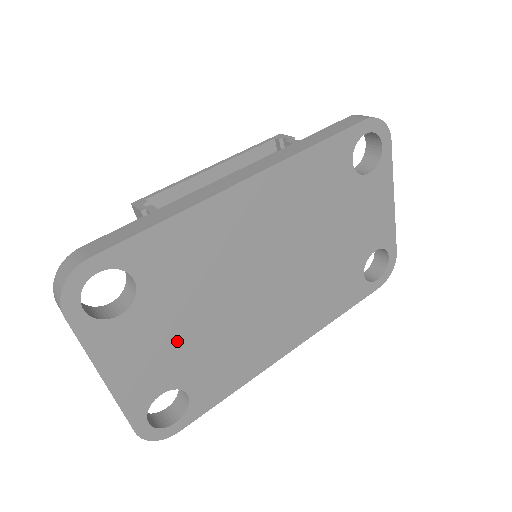
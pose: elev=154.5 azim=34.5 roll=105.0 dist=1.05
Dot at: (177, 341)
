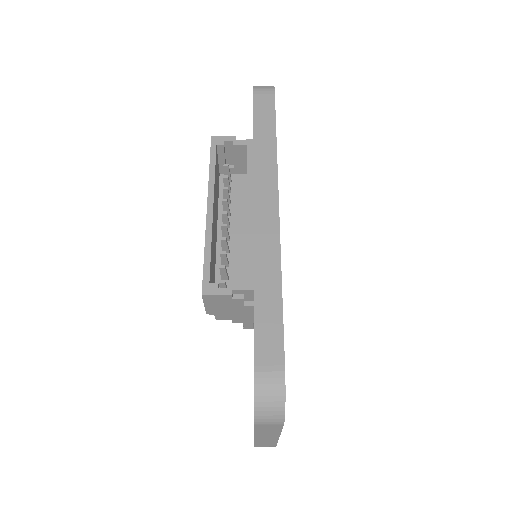
Dot at: occluded
